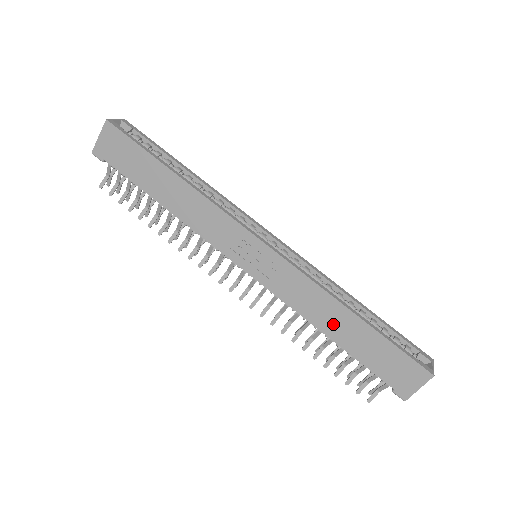
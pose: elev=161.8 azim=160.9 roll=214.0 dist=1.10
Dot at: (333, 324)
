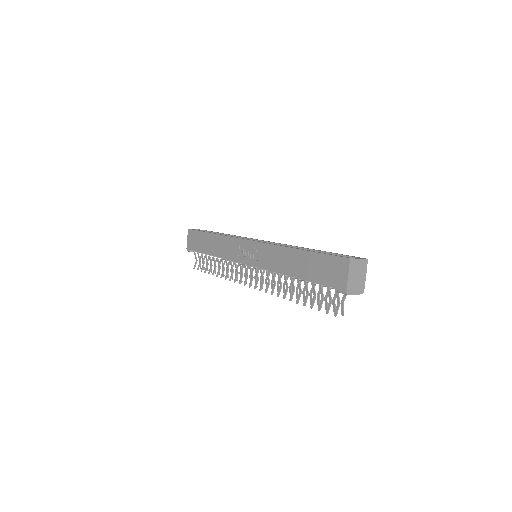
Dot at: (291, 265)
